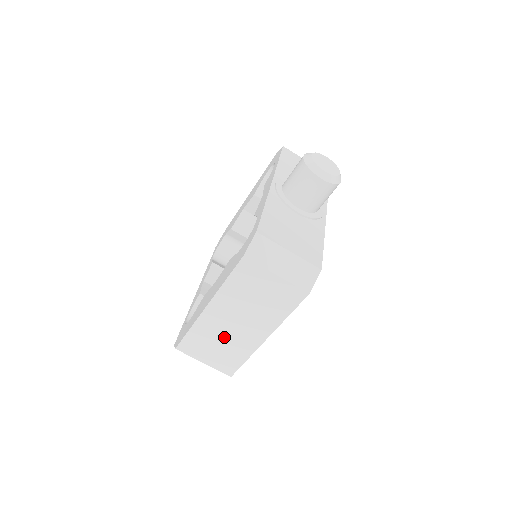
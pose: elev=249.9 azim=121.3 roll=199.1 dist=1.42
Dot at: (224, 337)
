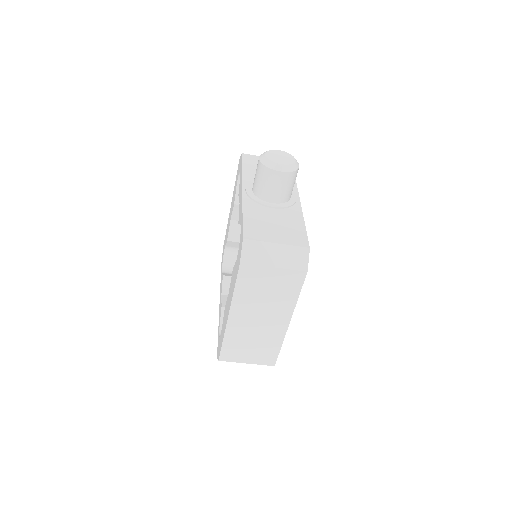
Dot at: (254, 335)
